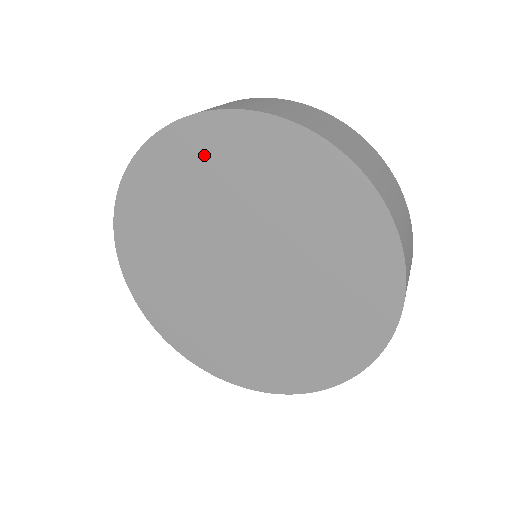
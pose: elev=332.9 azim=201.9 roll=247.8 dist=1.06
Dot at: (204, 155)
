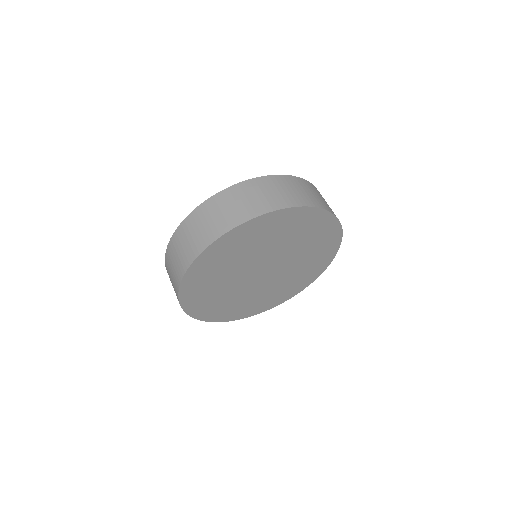
Dot at: (277, 226)
